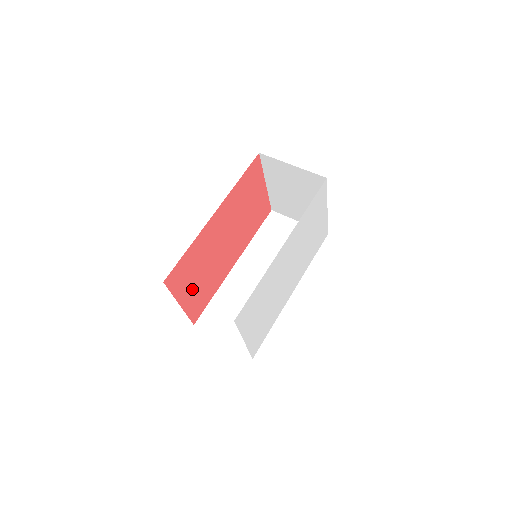
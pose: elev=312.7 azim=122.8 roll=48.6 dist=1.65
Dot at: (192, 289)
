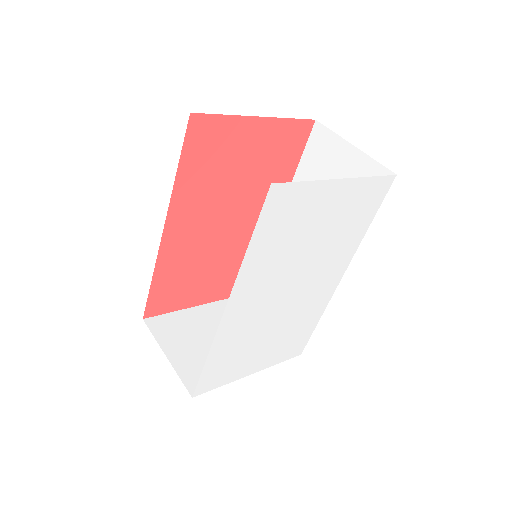
Dot at: (207, 286)
